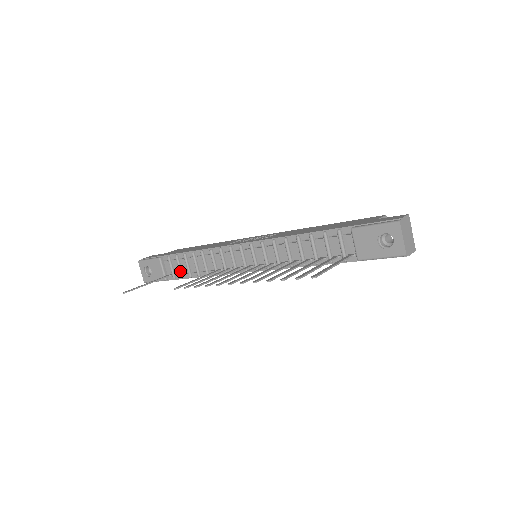
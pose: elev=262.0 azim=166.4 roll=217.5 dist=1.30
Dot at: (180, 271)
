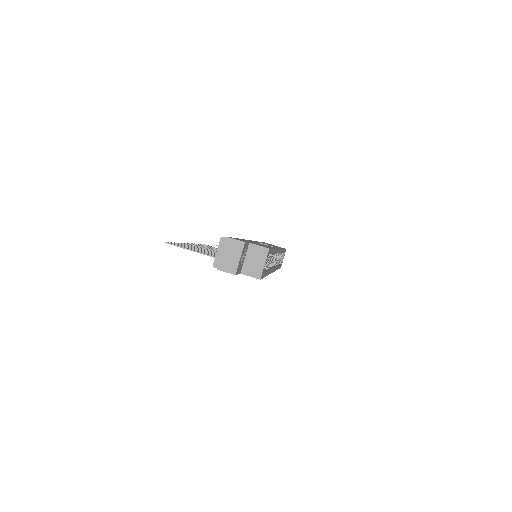
Dot at: occluded
